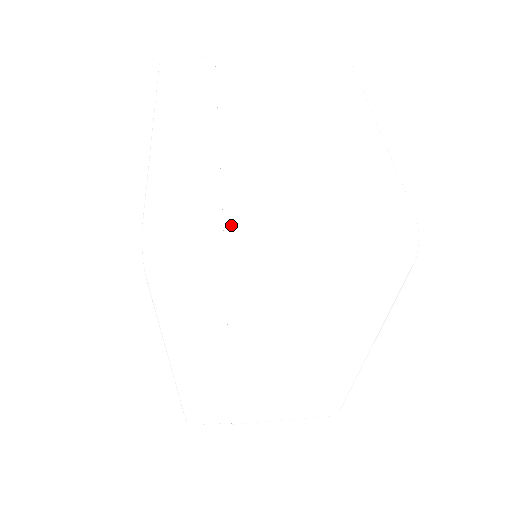
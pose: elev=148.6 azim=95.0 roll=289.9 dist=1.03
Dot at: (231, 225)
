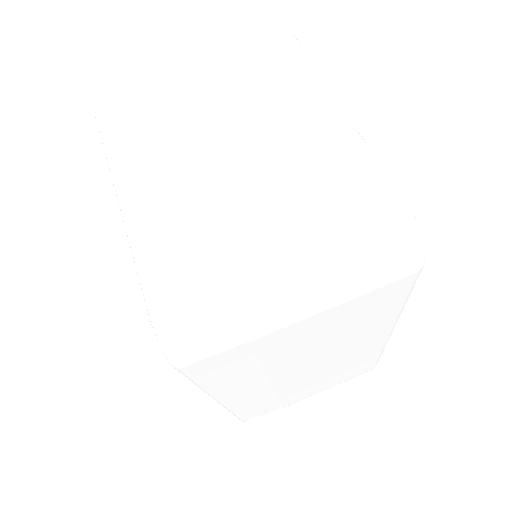
Dot at: (238, 294)
